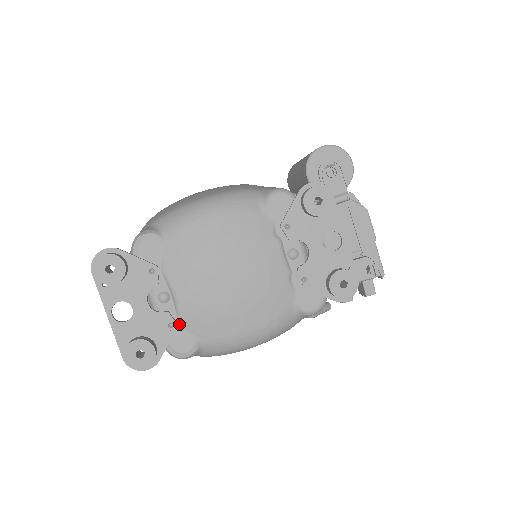
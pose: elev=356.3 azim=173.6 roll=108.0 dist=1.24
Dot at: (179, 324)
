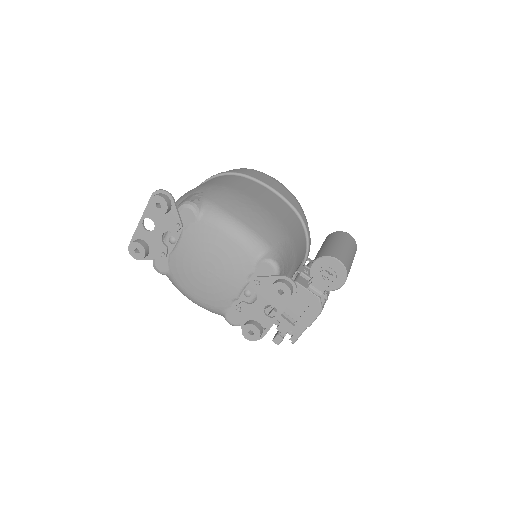
Dot at: (168, 257)
